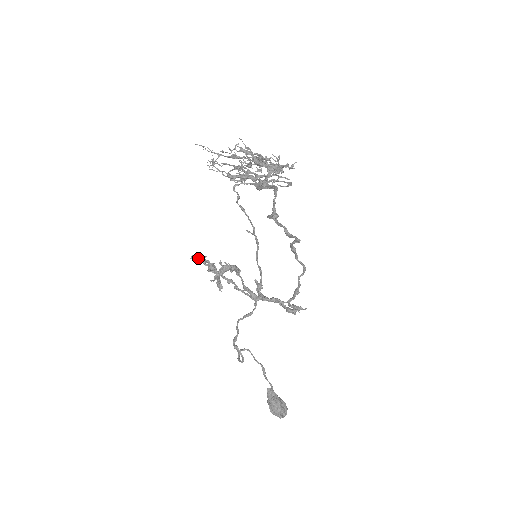
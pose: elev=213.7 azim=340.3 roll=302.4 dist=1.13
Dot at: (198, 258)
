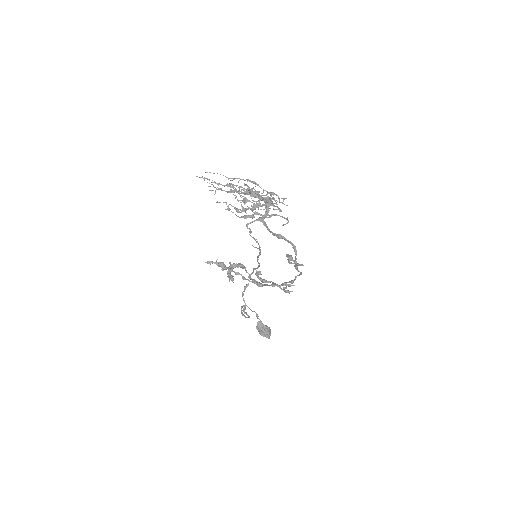
Dot at: occluded
